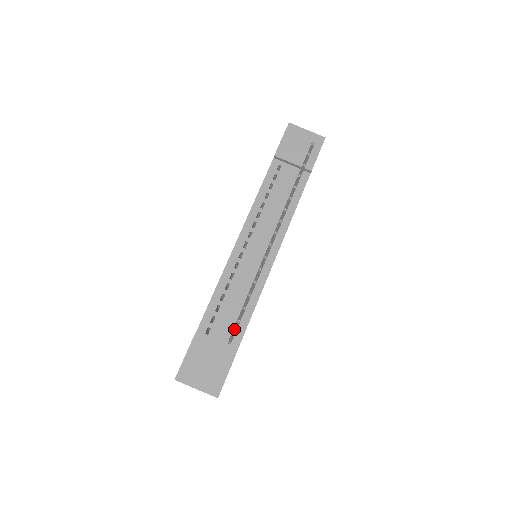
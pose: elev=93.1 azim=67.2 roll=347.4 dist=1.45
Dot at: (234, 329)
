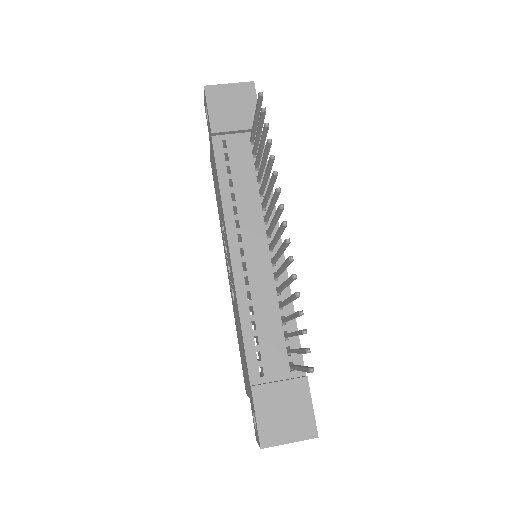
Dot at: occluded
